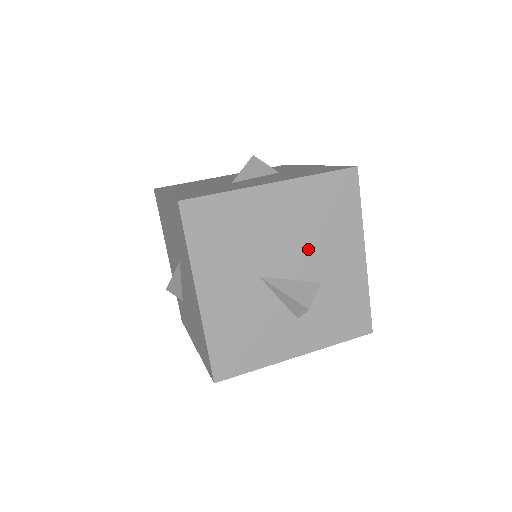
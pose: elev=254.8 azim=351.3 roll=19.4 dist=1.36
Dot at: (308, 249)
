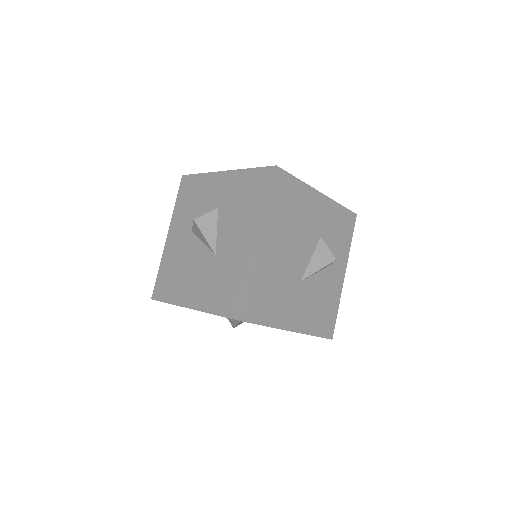
Dot at: (302, 236)
